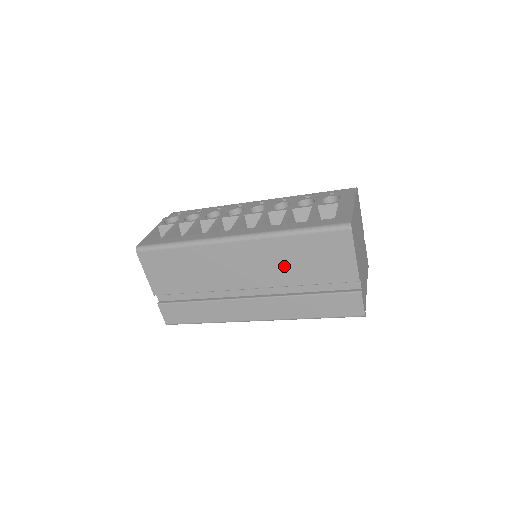
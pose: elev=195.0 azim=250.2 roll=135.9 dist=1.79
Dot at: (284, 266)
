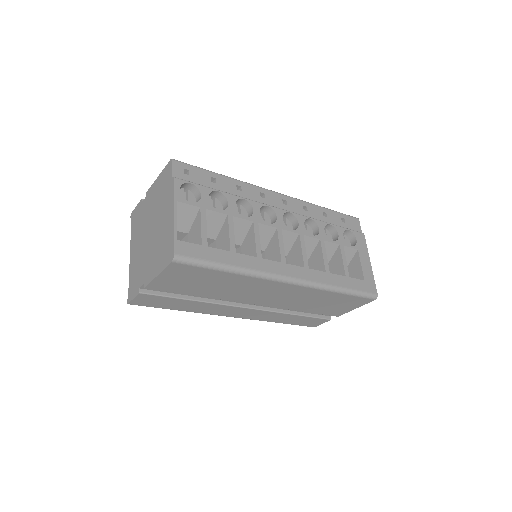
Dot at: (303, 302)
